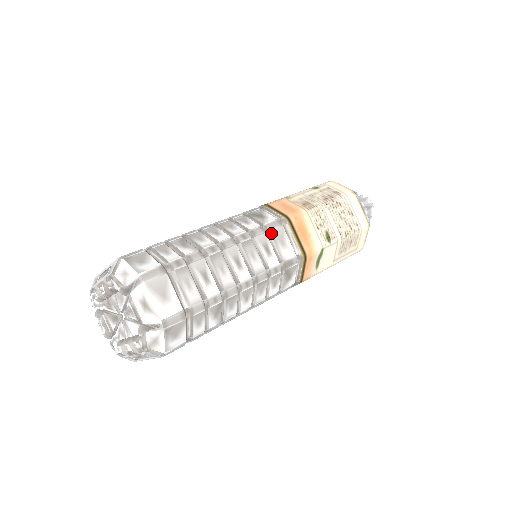
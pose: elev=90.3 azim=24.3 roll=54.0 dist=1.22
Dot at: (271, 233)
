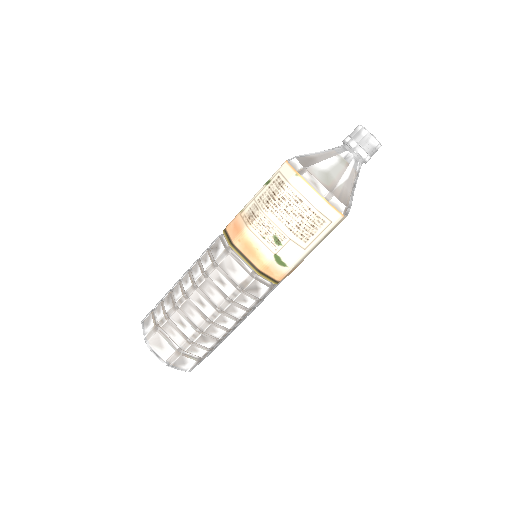
Dot at: (220, 266)
